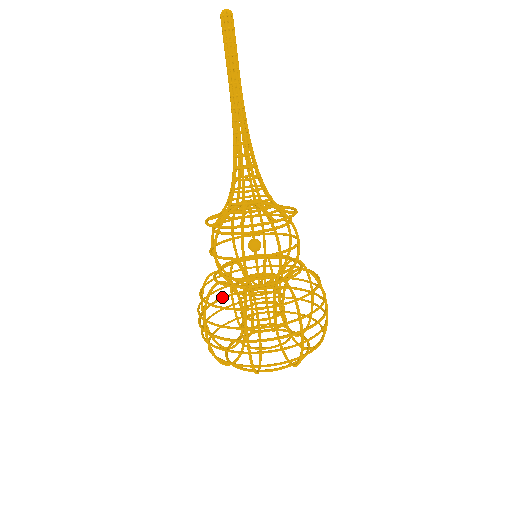
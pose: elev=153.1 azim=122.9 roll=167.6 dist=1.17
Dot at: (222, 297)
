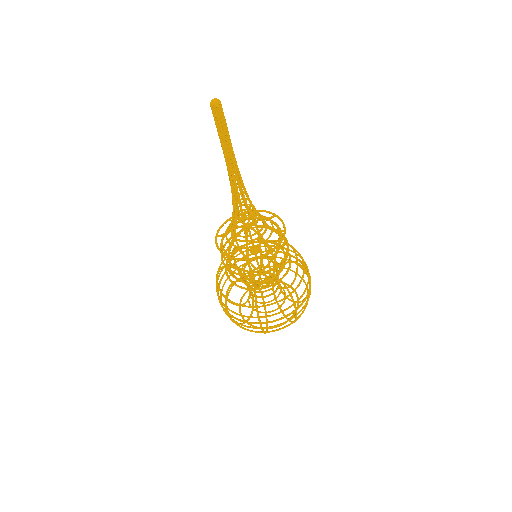
Dot at: occluded
